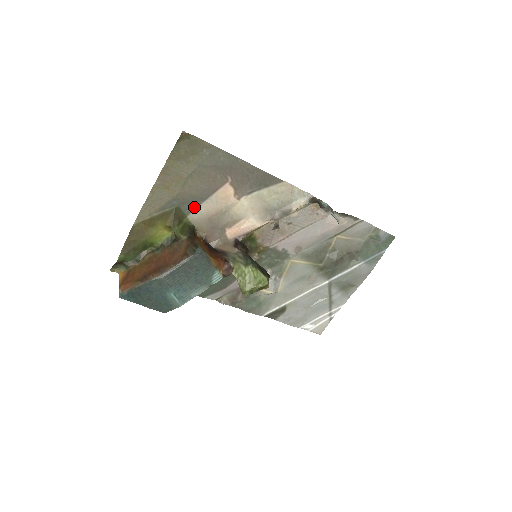
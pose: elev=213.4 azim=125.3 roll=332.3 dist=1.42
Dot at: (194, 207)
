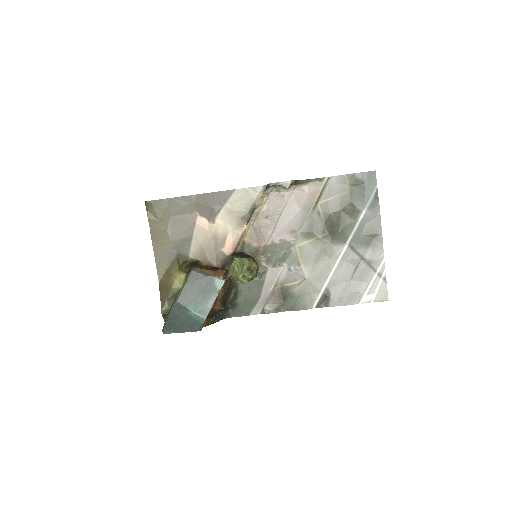
Dot at: (189, 247)
